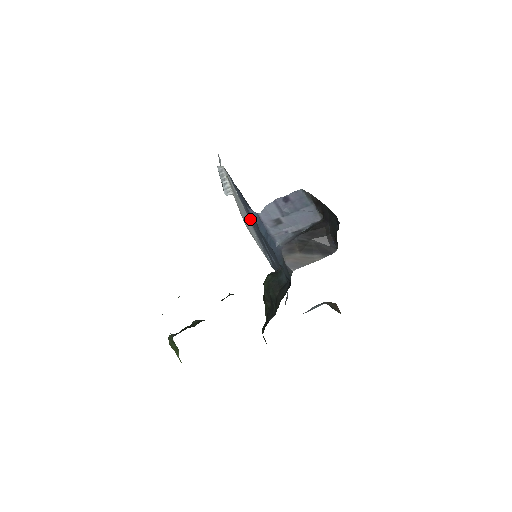
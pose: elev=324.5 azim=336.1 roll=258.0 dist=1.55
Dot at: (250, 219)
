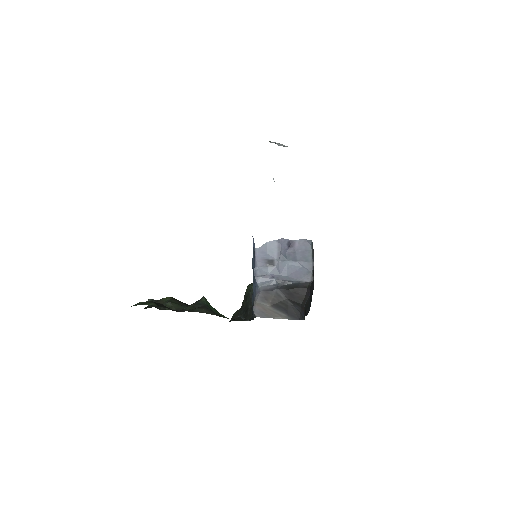
Dot at: occluded
